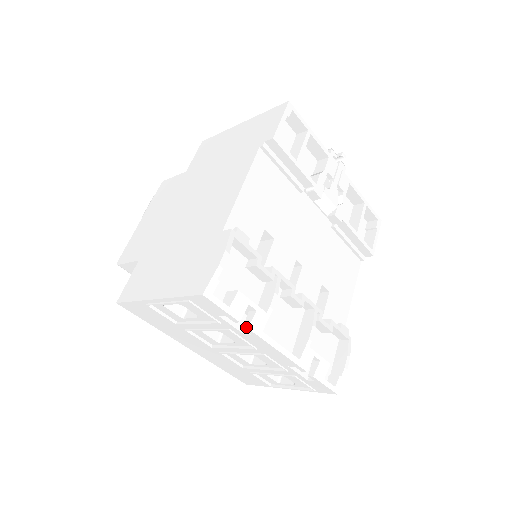
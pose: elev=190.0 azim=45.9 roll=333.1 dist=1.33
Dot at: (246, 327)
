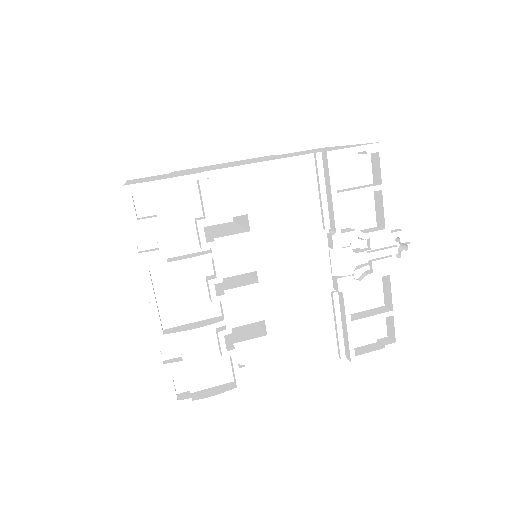
Dot at: (139, 252)
